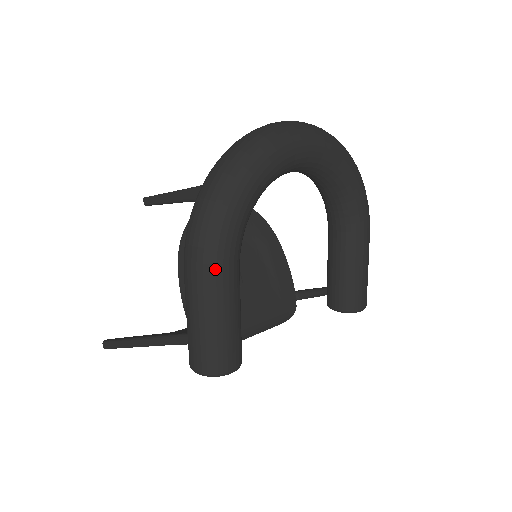
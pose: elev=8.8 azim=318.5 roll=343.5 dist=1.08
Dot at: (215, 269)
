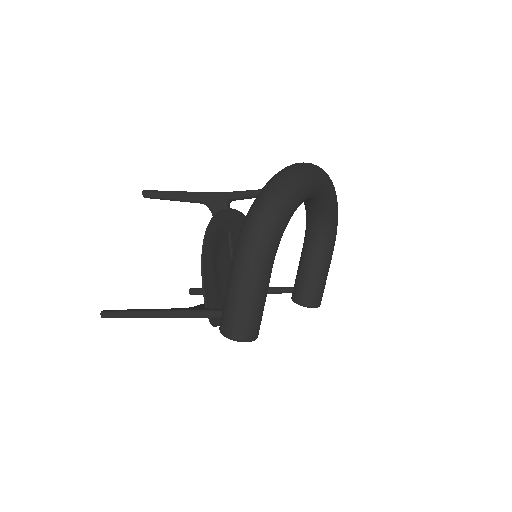
Dot at: (263, 263)
